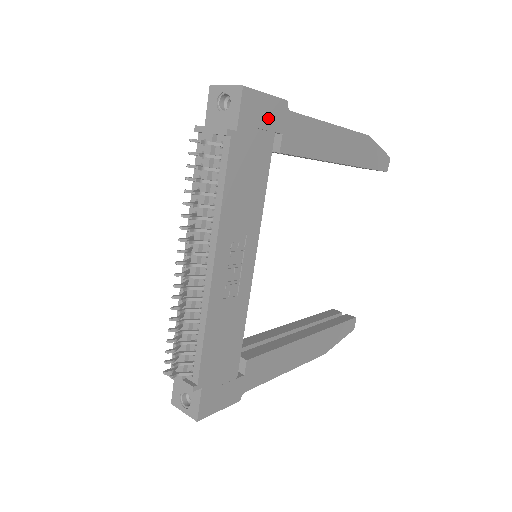
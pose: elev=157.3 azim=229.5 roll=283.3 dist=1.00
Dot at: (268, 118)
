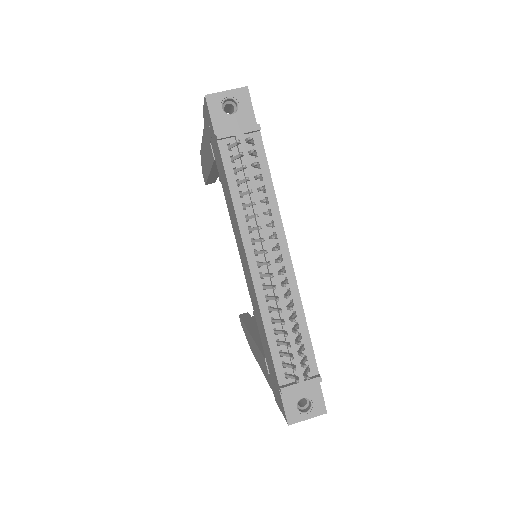
Dot at: occluded
